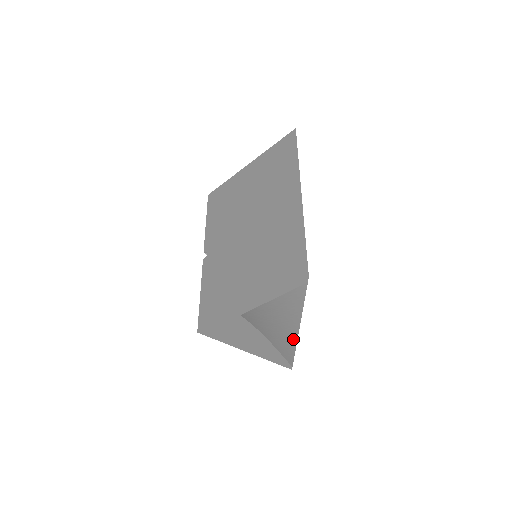
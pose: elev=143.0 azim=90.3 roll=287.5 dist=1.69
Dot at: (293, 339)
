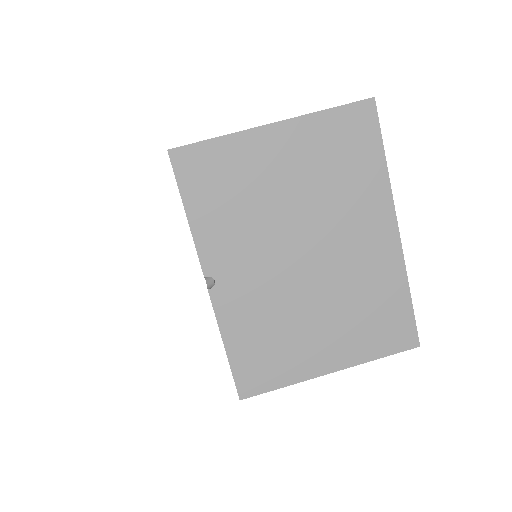
Dot at: occluded
